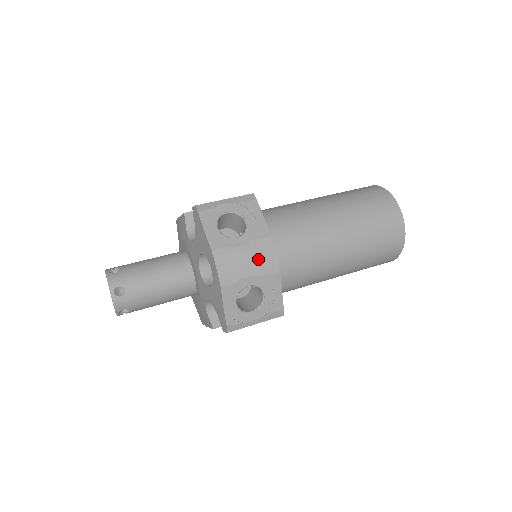
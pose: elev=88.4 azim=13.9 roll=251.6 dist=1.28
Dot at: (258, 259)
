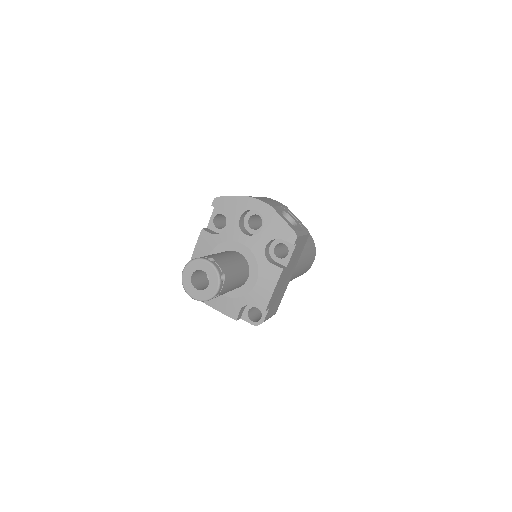
Dot at: (272, 201)
